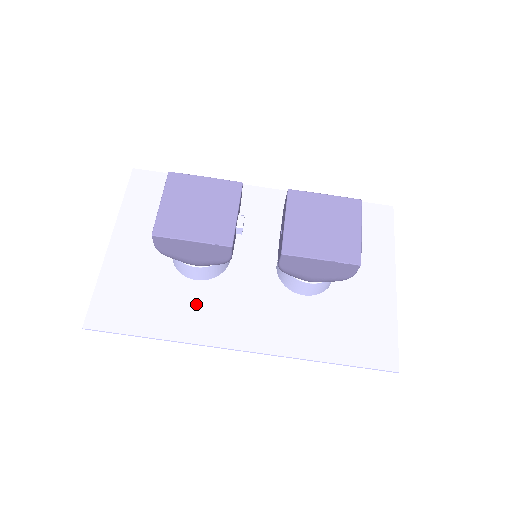
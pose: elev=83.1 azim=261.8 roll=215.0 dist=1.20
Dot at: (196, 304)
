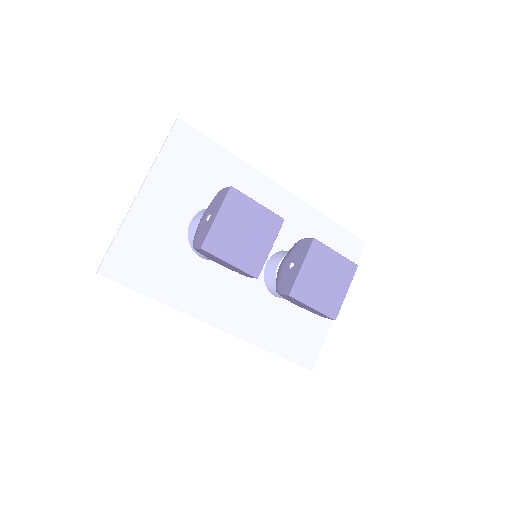
Dot at: (195, 280)
